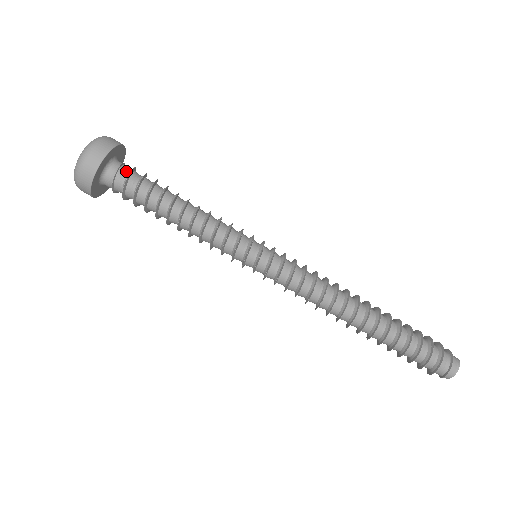
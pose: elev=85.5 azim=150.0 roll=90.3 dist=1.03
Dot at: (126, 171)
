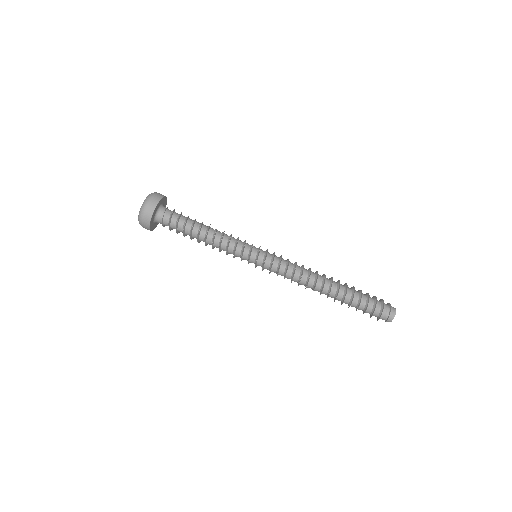
Dot at: (170, 212)
